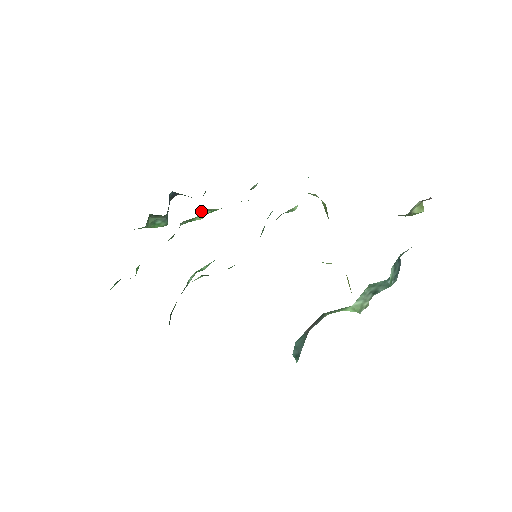
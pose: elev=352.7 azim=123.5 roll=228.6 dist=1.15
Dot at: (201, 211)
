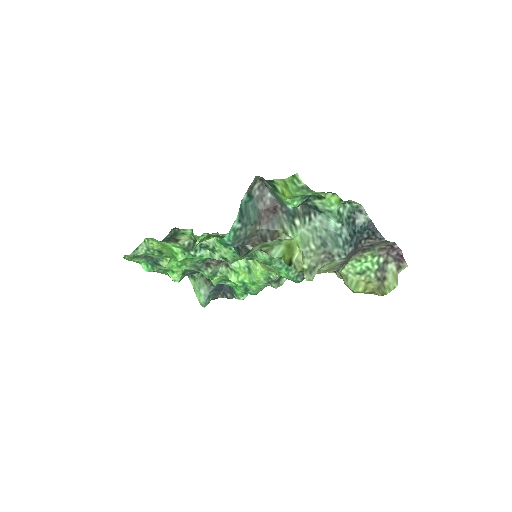
Dot at: (241, 260)
